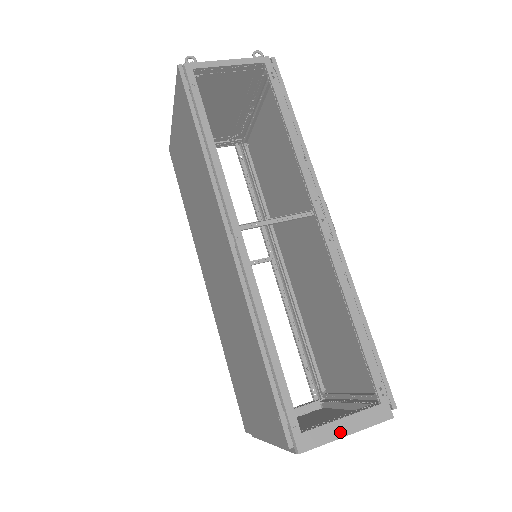
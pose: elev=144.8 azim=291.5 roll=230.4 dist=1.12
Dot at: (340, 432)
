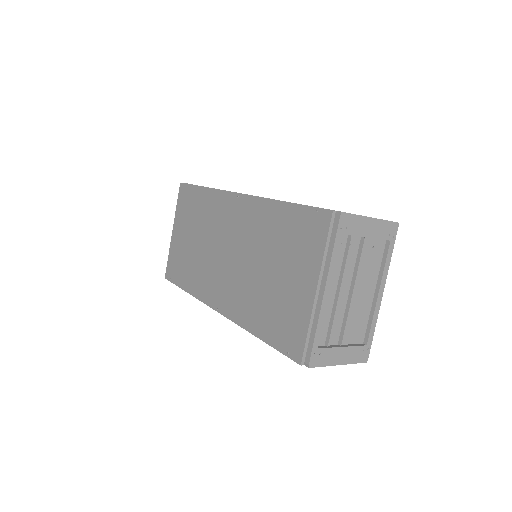
Dot at: (365, 216)
